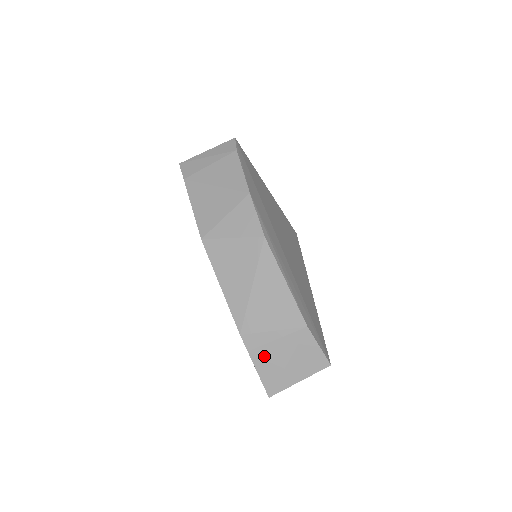
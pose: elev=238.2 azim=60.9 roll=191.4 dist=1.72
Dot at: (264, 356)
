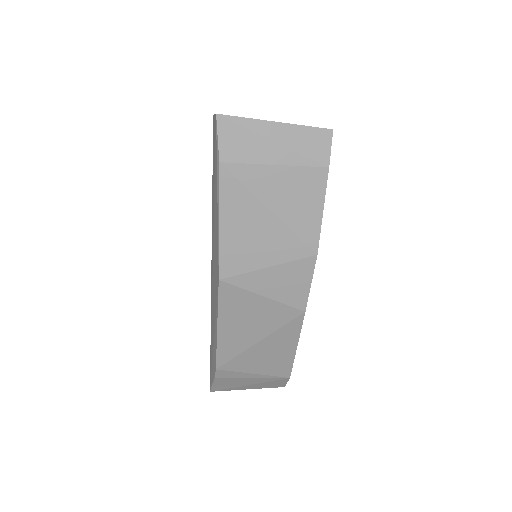
Dot at: (229, 381)
